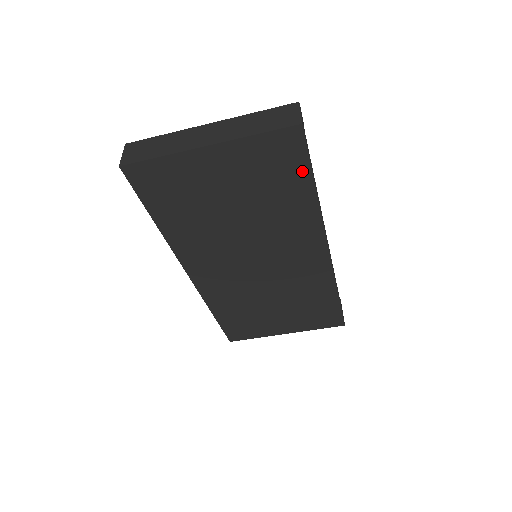
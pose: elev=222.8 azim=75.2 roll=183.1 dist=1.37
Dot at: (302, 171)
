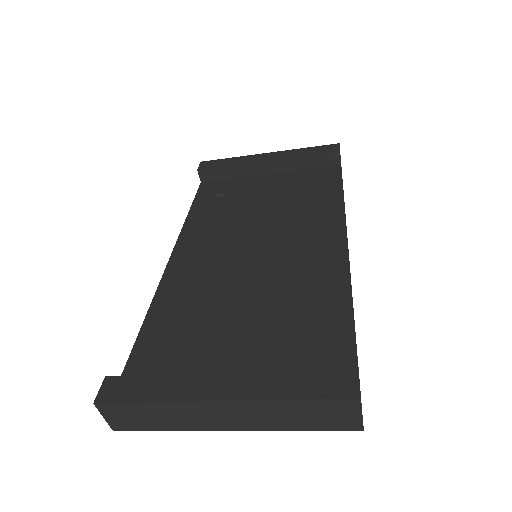
Dot at: occluded
